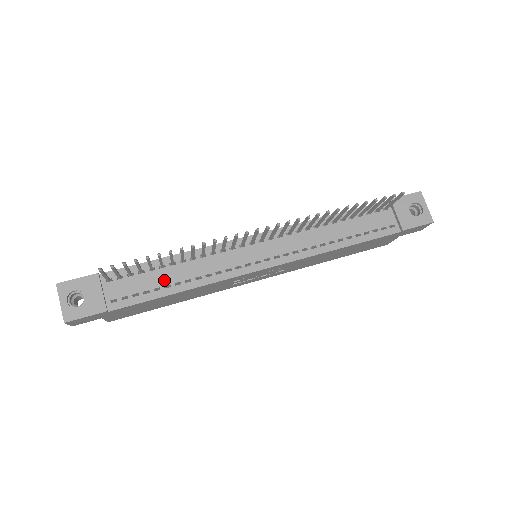
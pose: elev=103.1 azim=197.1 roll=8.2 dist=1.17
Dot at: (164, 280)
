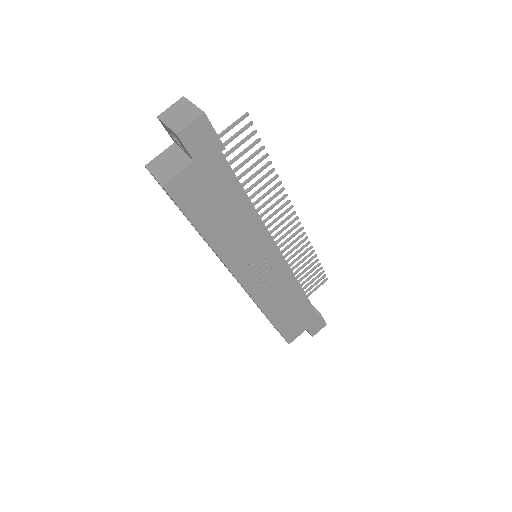
Dot at: occluded
